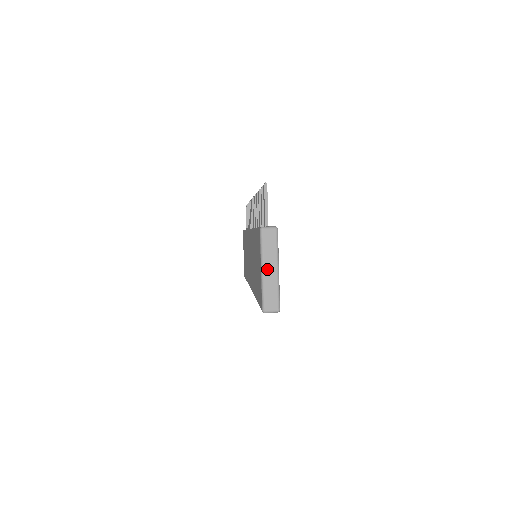
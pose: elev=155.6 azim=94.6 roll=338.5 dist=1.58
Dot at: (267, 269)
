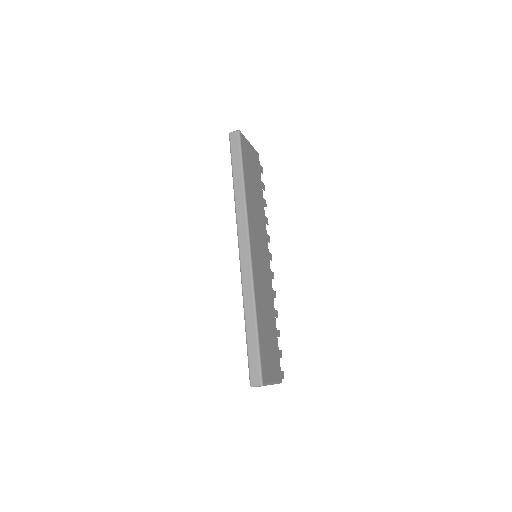
Dot at: occluded
